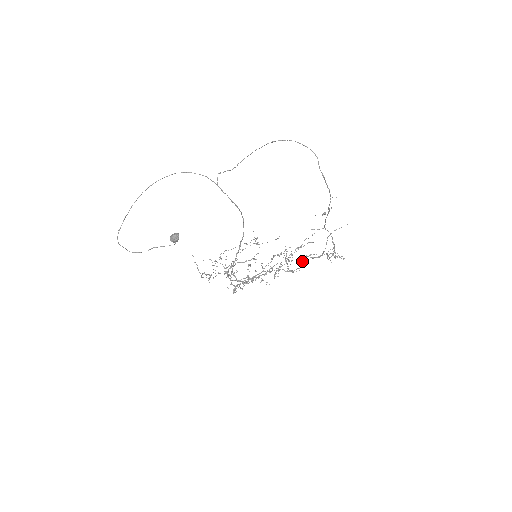
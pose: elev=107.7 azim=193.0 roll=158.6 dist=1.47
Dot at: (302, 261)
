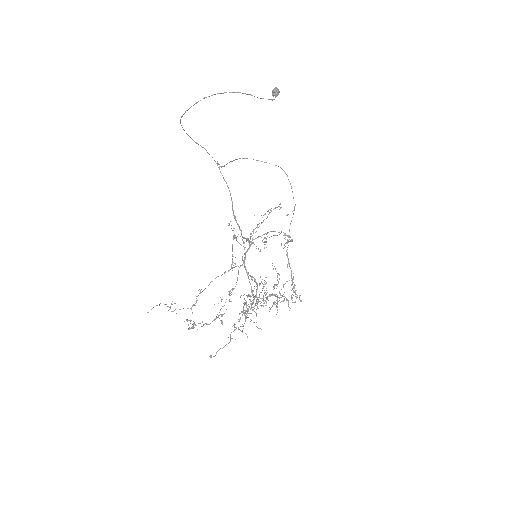
Dot at: occluded
